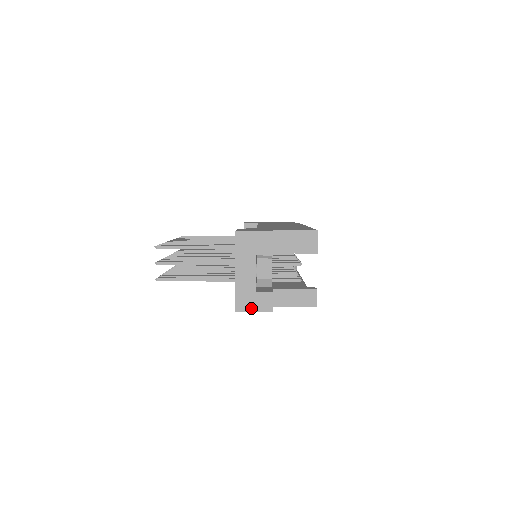
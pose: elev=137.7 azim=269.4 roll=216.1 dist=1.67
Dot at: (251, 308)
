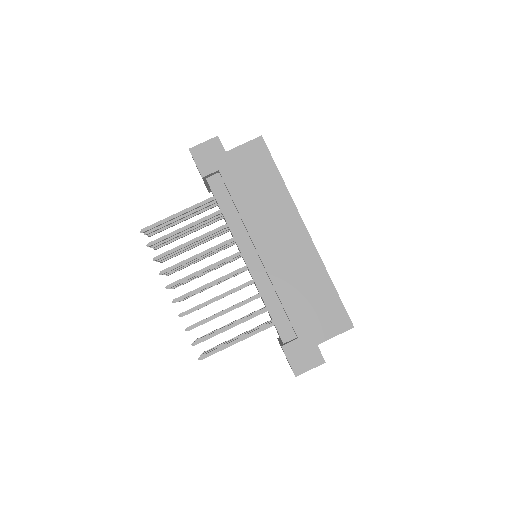
Dot at: occluded
